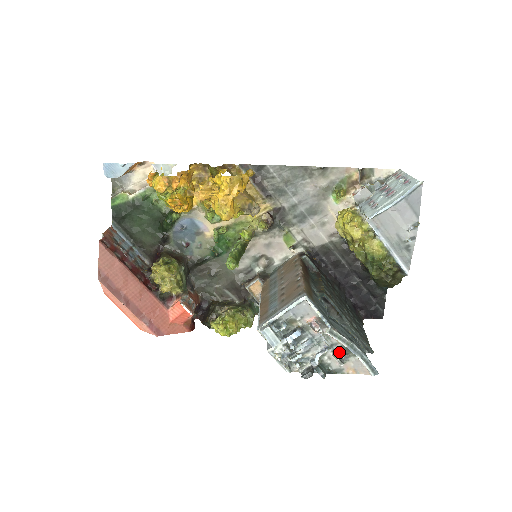
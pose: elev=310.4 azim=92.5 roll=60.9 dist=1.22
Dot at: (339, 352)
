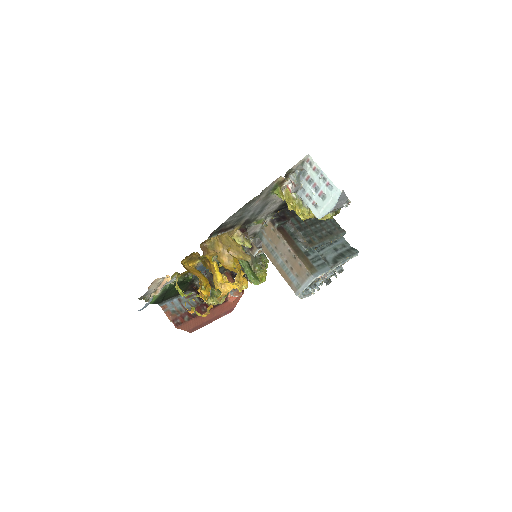
Dot at: (338, 267)
